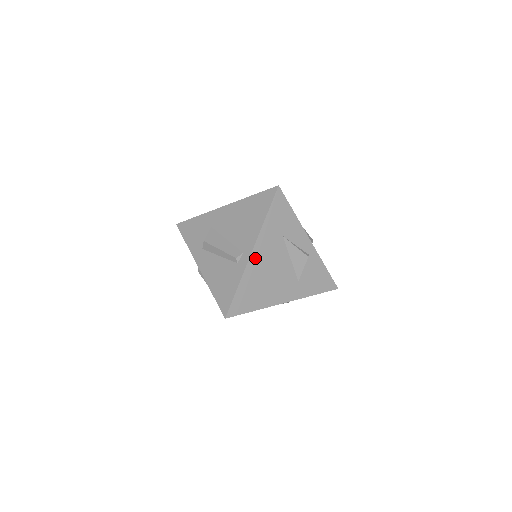
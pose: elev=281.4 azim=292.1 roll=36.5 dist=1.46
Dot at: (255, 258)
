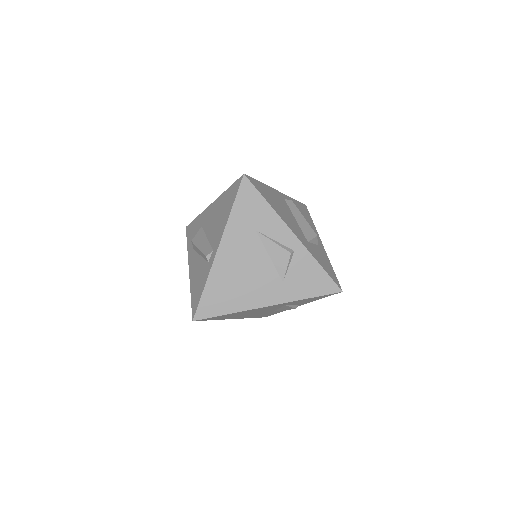
Dot at: (223, 256)
